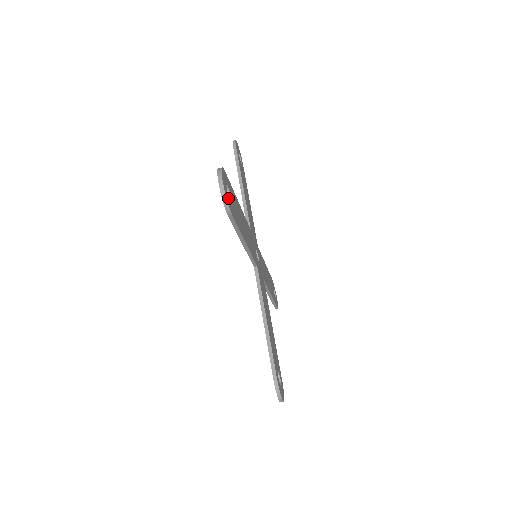
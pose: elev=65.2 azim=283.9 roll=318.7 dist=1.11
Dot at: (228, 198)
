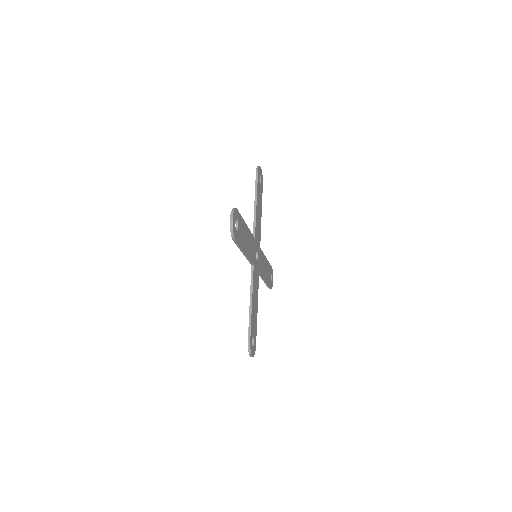
Dot at: (235, 229)
